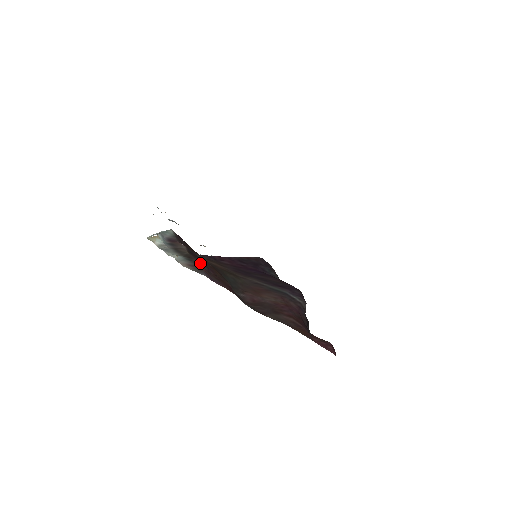
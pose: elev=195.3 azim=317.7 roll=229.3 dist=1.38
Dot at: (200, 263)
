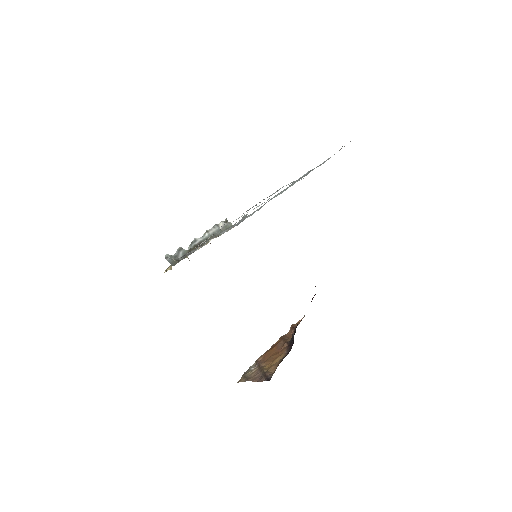
Dot at: occluded
